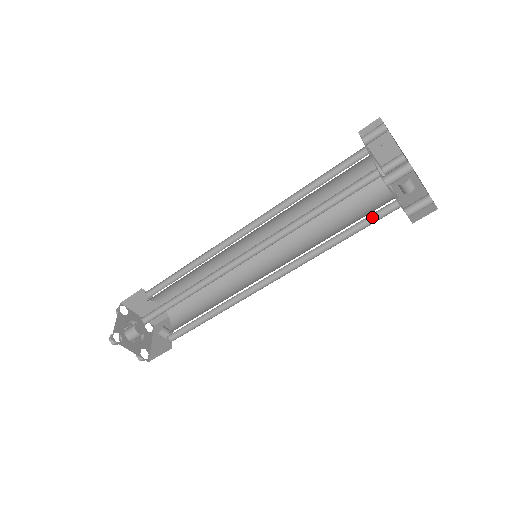
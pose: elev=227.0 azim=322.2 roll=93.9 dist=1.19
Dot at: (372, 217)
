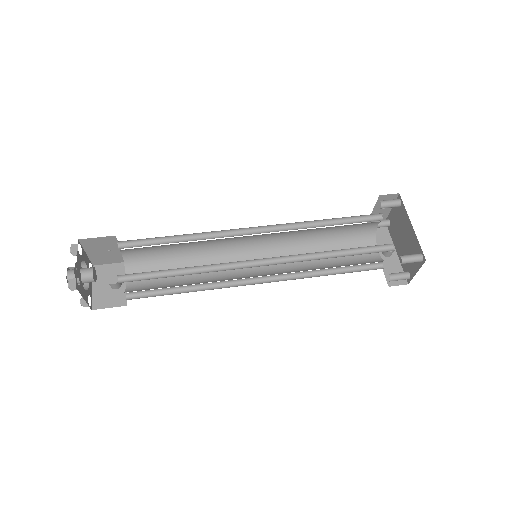
Dot at: (360, 265)
